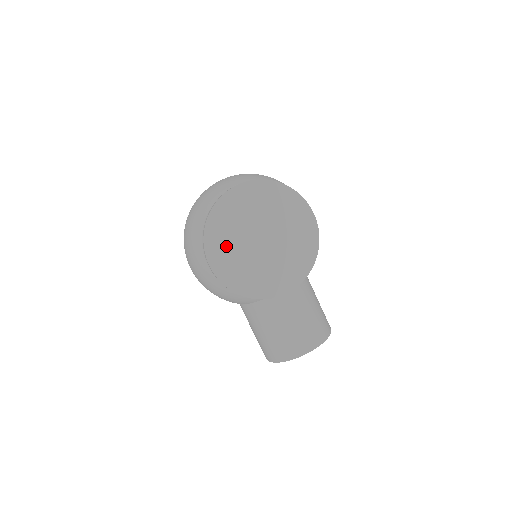
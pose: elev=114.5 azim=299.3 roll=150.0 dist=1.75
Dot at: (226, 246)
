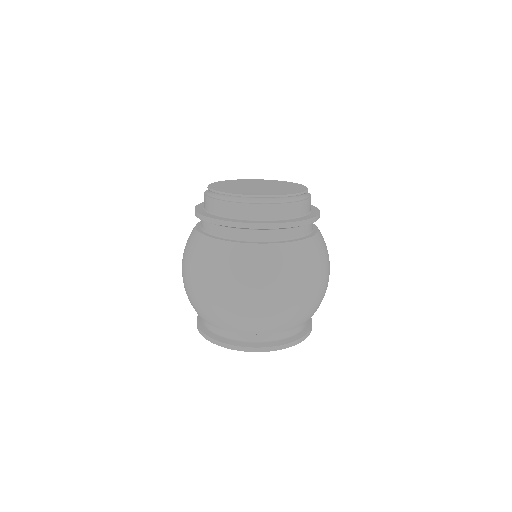
Dot at: occluded
